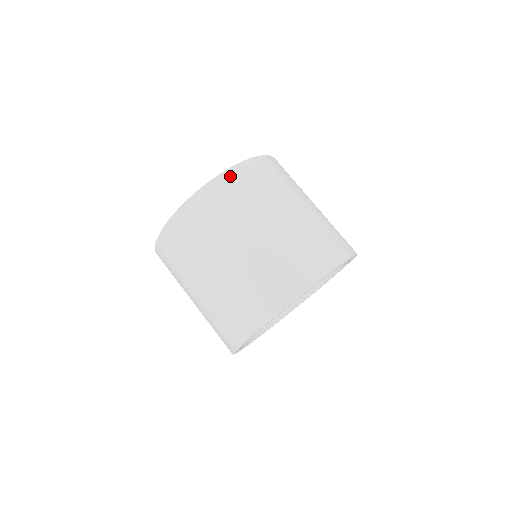
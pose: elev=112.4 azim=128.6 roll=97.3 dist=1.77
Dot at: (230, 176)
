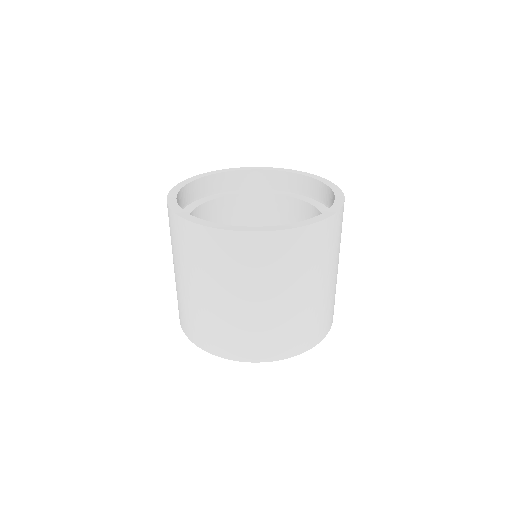
Dot at: (267, 239)
